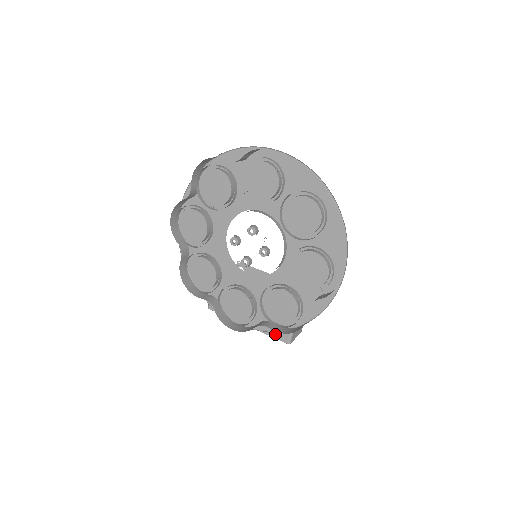
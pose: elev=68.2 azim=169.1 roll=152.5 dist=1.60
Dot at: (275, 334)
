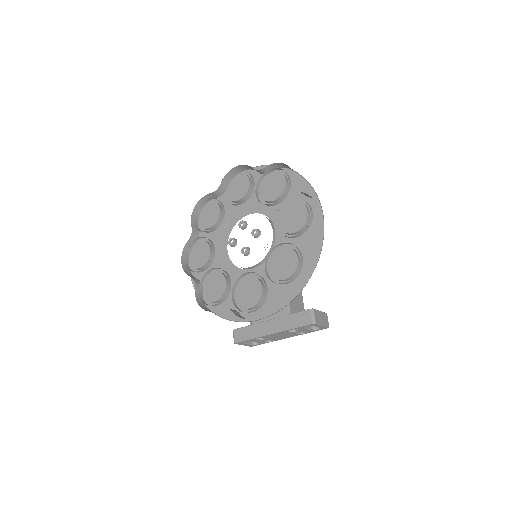
Dot at: (298, 322)
